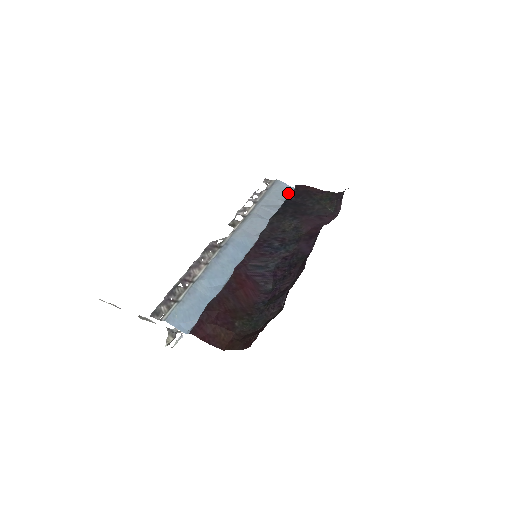
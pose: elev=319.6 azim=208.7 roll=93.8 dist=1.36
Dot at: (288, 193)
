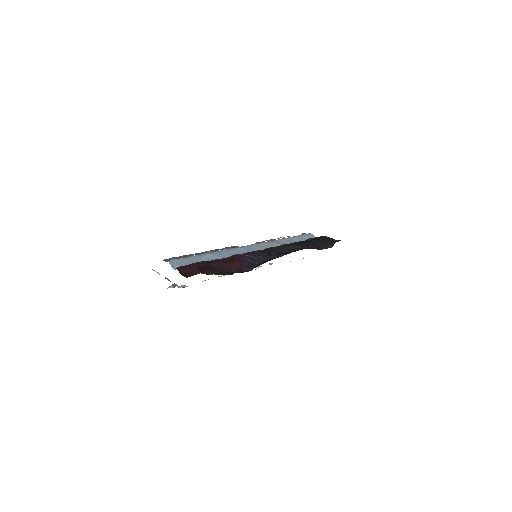
Dot at: occluded
